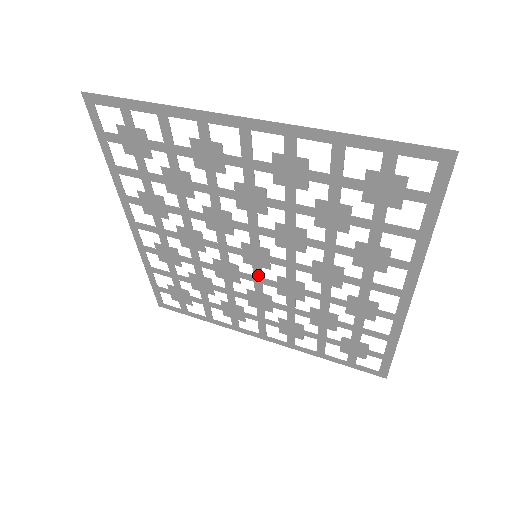
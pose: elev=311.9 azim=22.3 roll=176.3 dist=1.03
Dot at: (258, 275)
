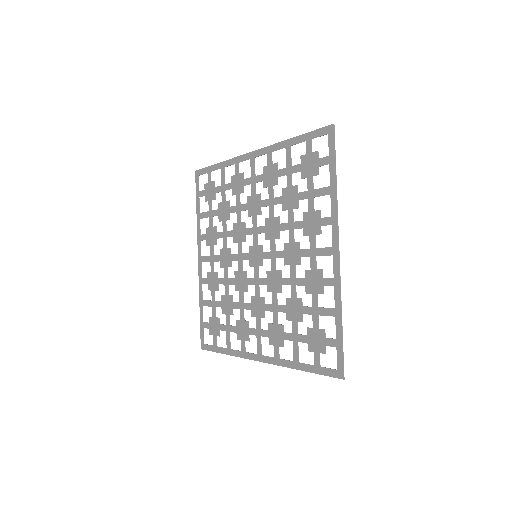
Dot at: (257, 276)
